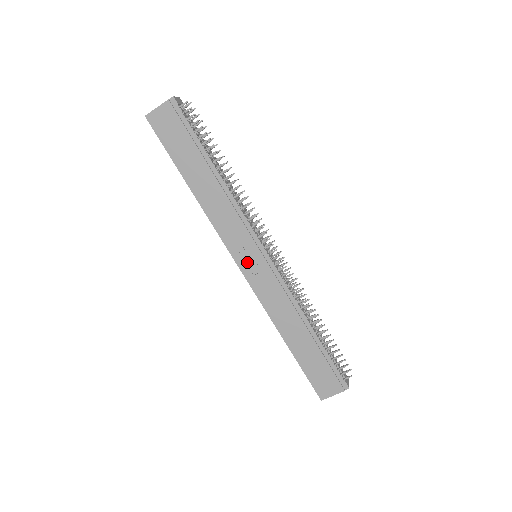
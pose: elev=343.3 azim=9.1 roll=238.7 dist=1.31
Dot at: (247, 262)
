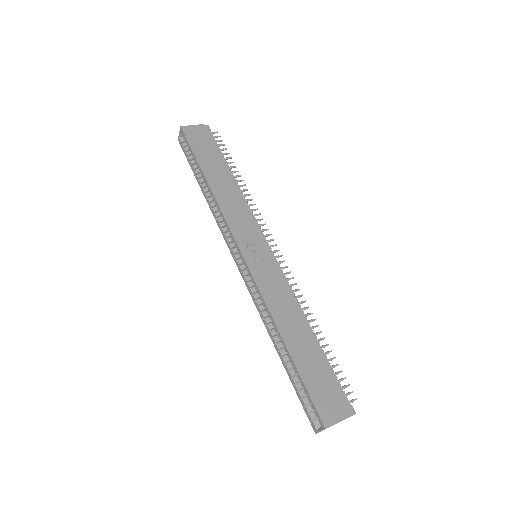
Dot at: (251, 252)
